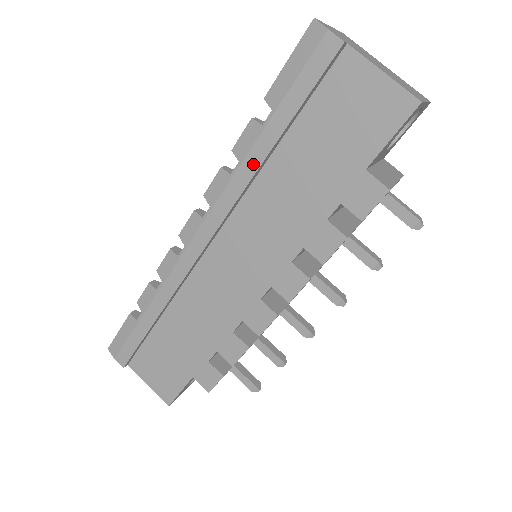
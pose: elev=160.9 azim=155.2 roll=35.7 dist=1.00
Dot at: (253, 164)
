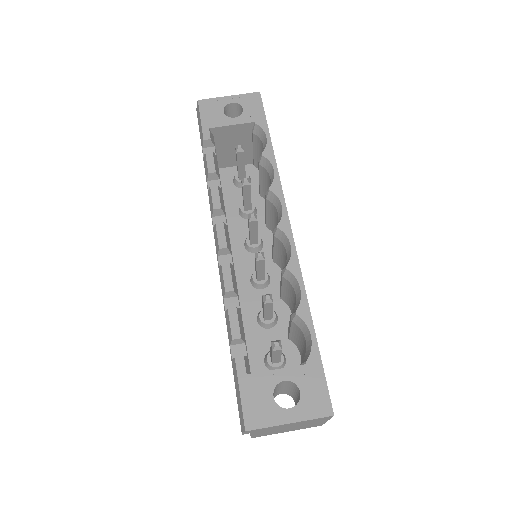
Dot at: occluded
